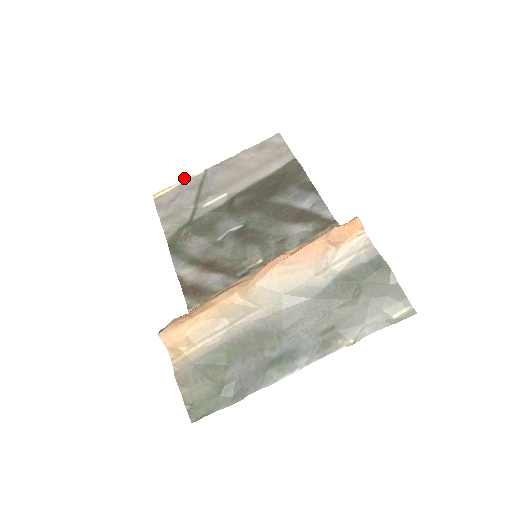
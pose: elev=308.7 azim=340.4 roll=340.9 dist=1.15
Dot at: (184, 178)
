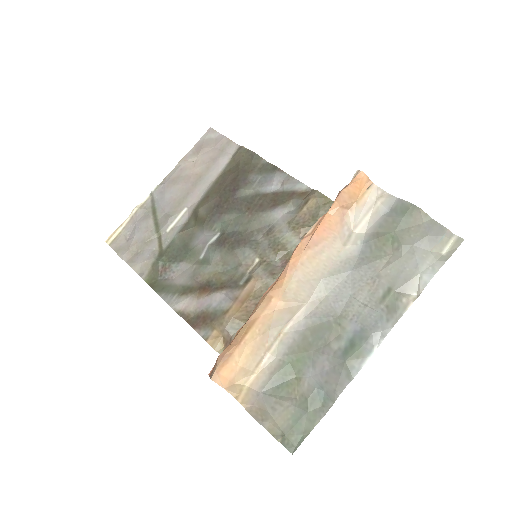
Dot at: (132, 211)
